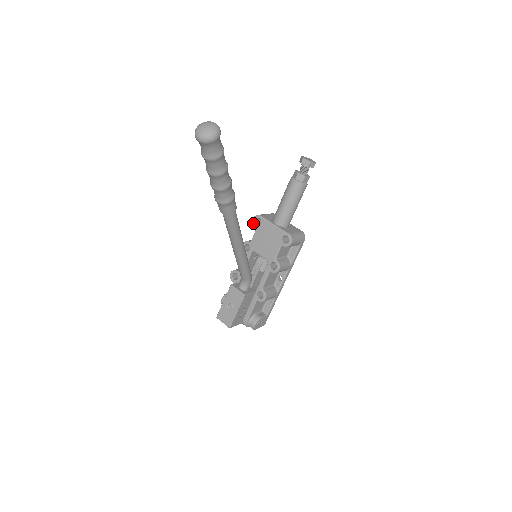
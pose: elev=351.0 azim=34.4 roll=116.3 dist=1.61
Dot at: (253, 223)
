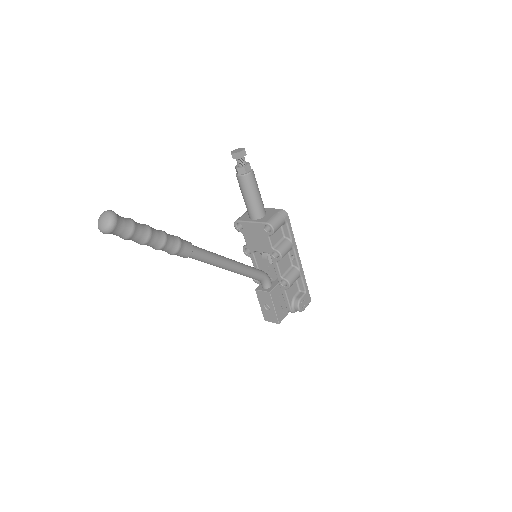
Dot at: (237, 230)
